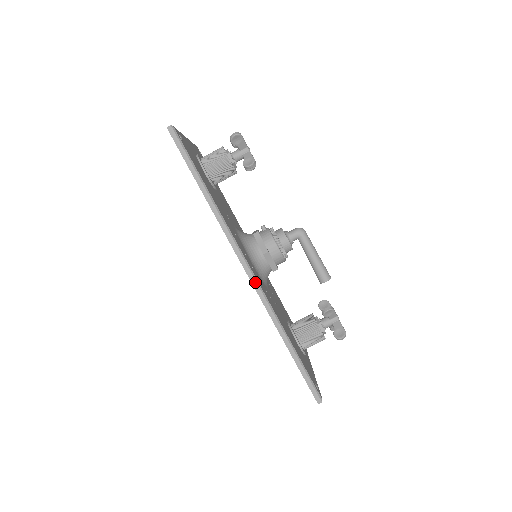
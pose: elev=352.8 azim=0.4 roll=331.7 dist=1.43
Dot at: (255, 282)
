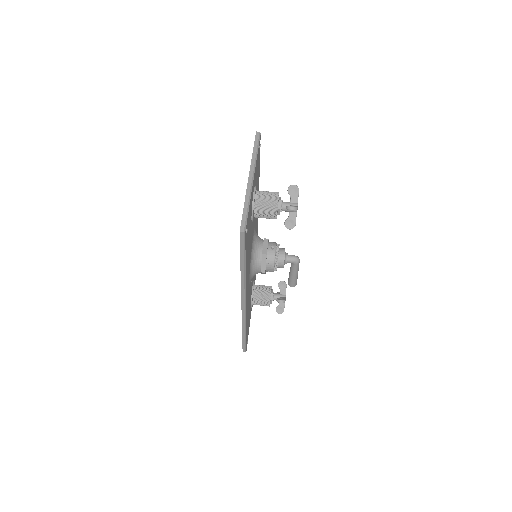
Dot at: (244, 310)
